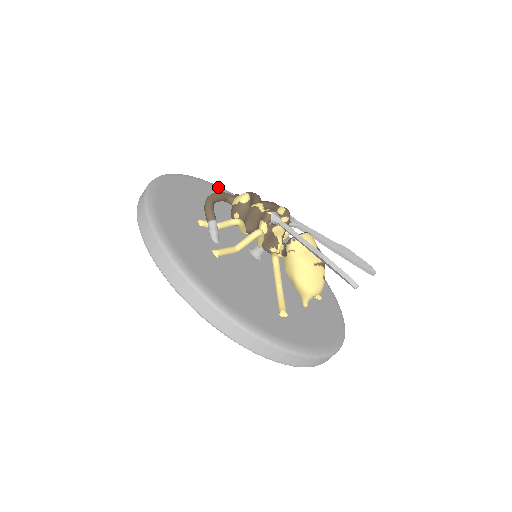
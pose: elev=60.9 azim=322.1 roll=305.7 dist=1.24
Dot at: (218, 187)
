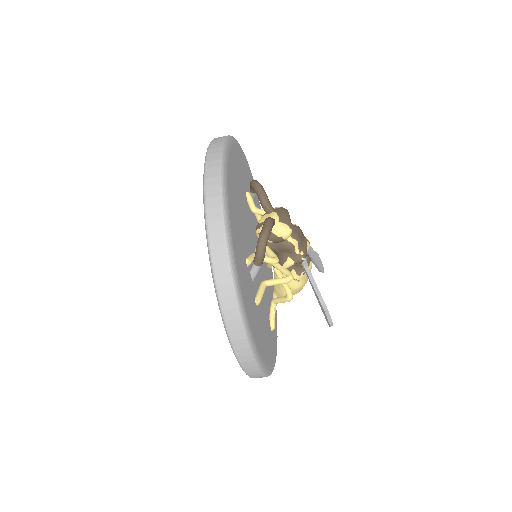
Dot at: (232, 145)
